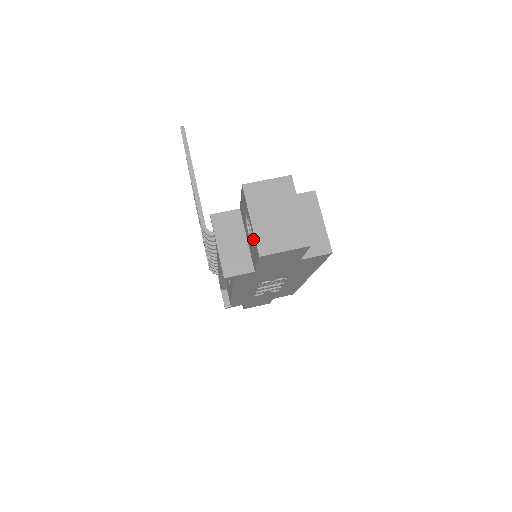
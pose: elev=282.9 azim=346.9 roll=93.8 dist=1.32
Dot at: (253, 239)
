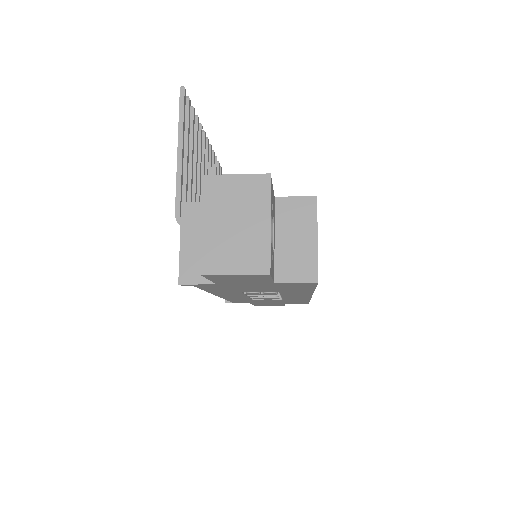
Dot at: occluded
